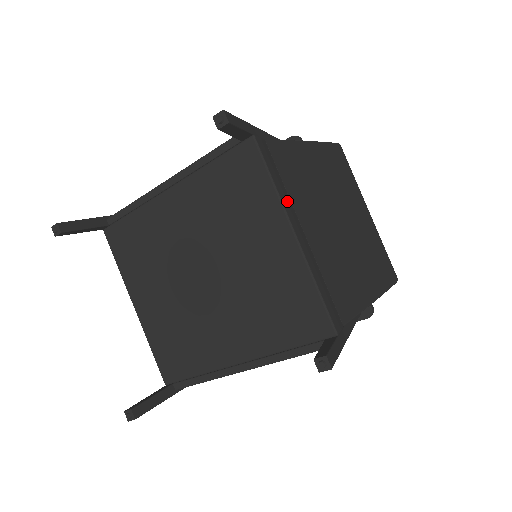
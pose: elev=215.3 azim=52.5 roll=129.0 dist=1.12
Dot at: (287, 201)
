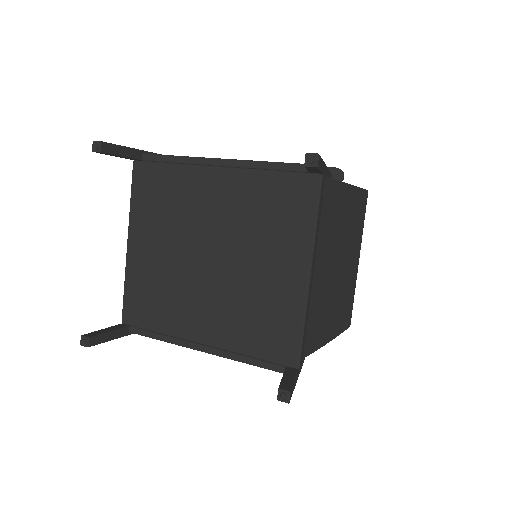
Dot at: occluded
